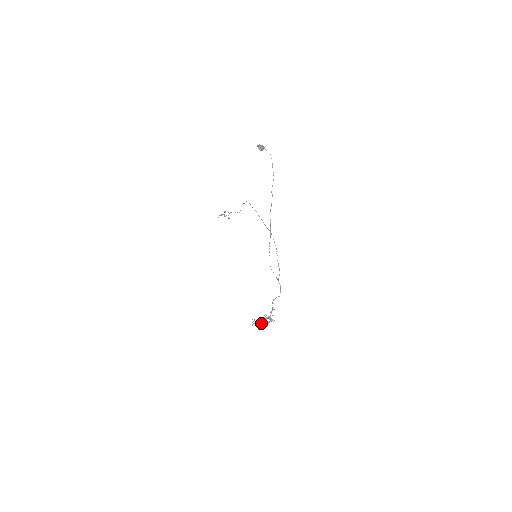
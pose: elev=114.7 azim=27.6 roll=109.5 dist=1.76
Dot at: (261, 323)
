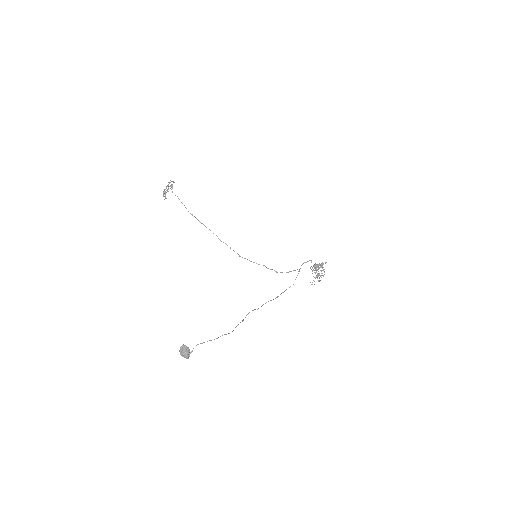
Dot at: (316, 268)
